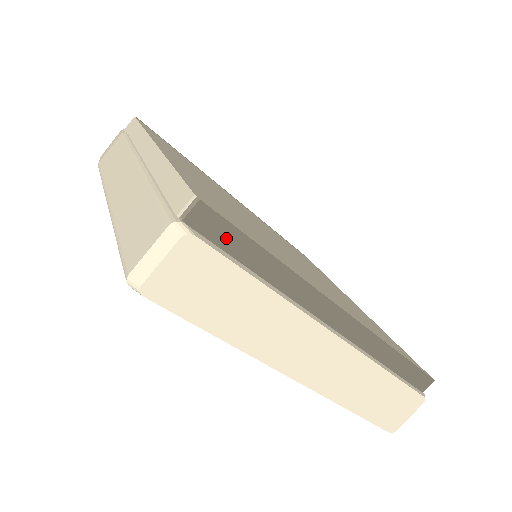
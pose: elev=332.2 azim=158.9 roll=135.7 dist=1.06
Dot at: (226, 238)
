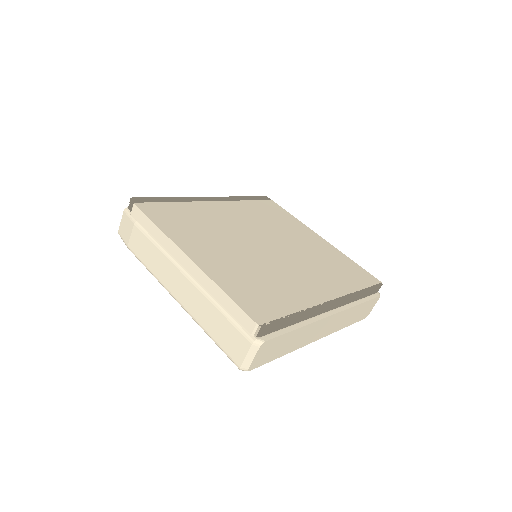
Dot at: (275, 327)
